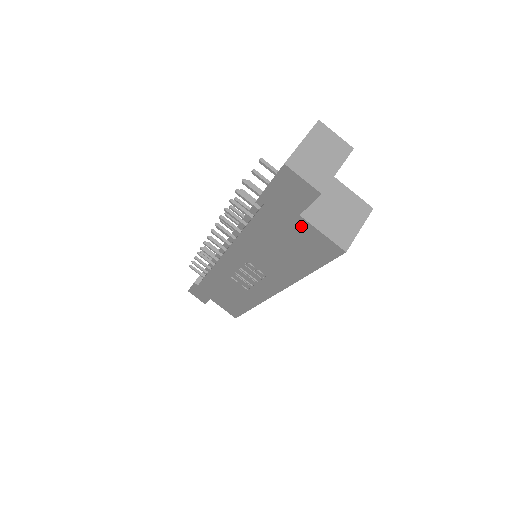
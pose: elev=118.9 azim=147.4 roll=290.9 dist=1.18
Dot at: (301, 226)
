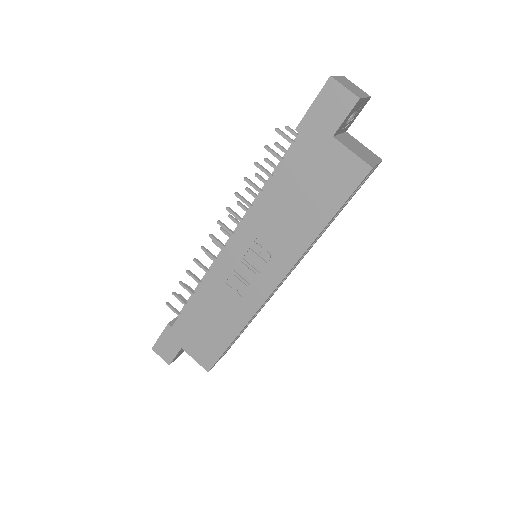
Dot at: (332, 151)
